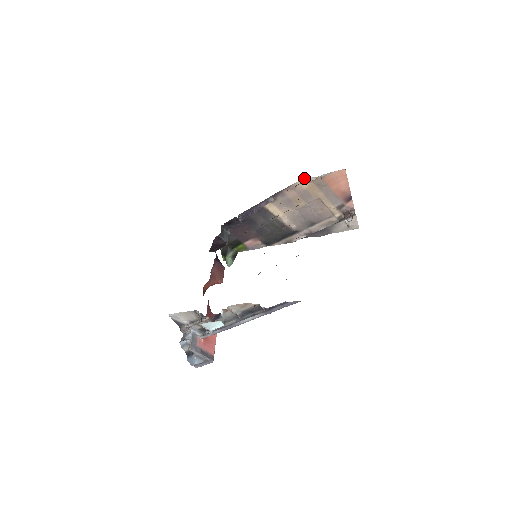
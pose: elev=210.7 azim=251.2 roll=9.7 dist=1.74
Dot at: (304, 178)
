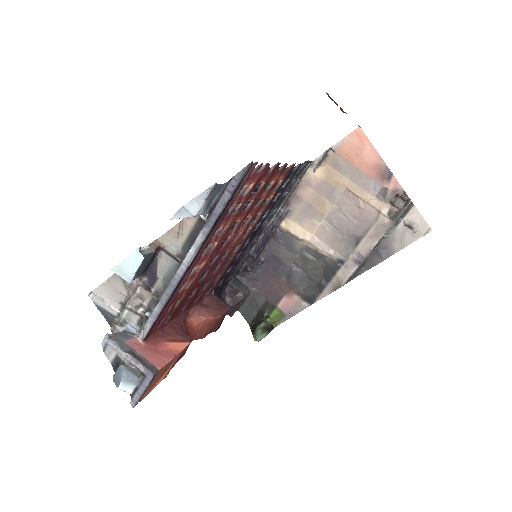
Dot at: (313, 161)
